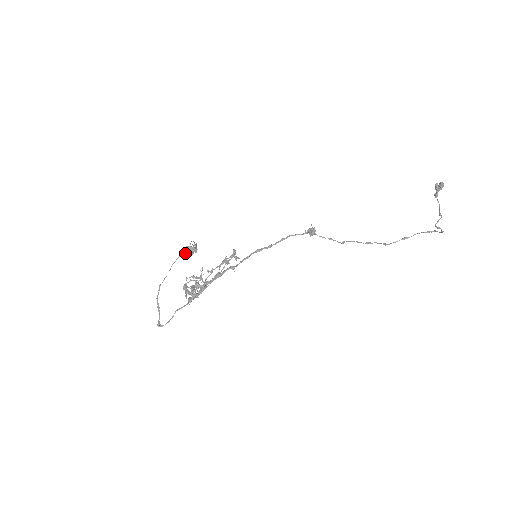
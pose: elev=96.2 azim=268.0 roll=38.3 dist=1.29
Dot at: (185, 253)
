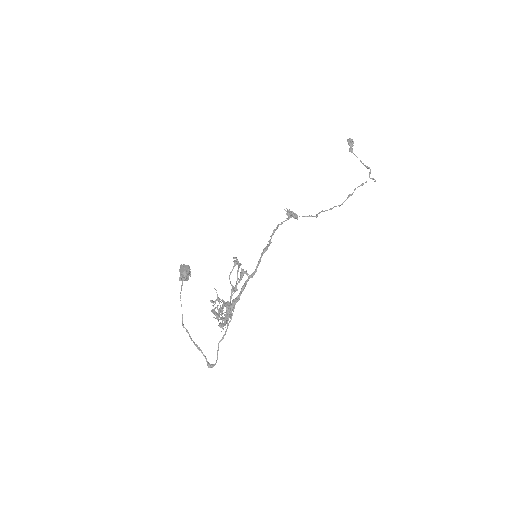
Dot at: (180, 280)
